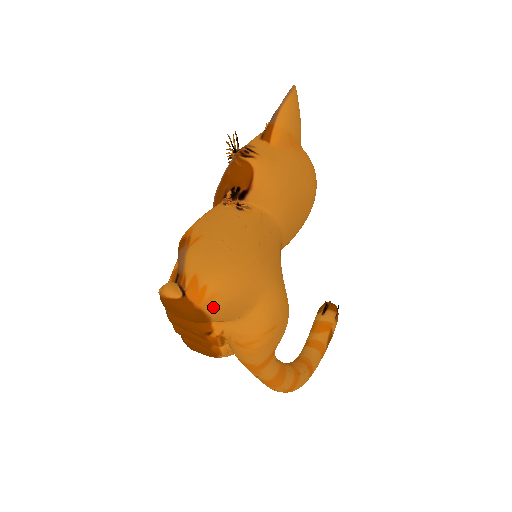
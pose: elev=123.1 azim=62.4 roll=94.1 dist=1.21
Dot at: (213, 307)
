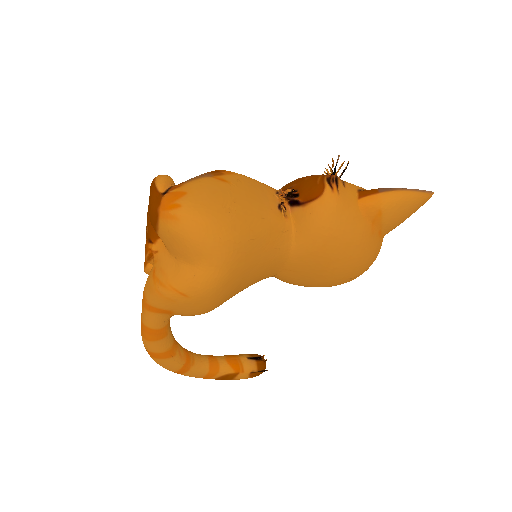
Dot at: (166, 224)
